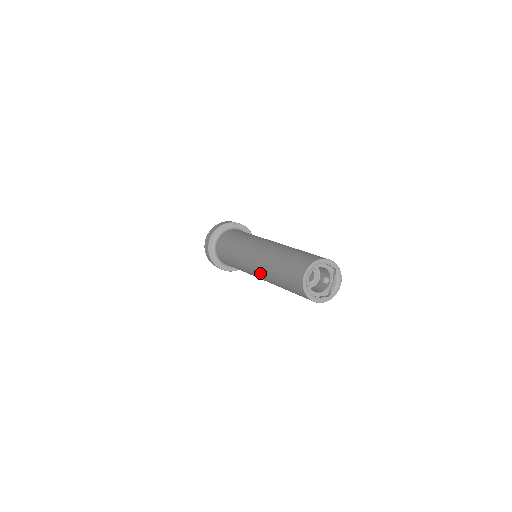
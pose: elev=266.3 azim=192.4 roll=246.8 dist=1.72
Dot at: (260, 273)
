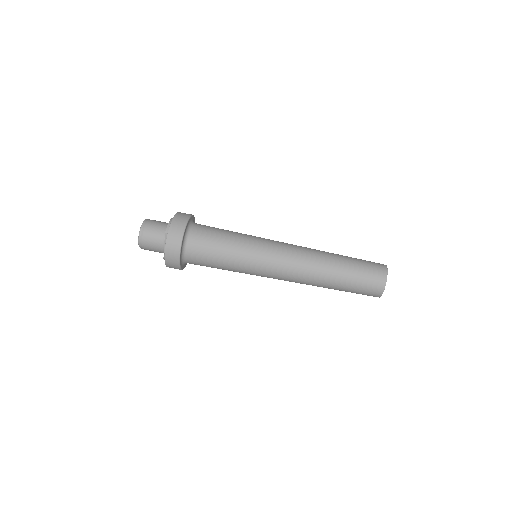
Dot at: (303, 282)
